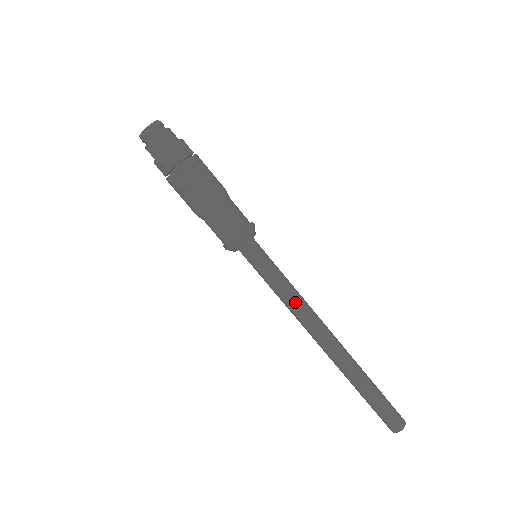
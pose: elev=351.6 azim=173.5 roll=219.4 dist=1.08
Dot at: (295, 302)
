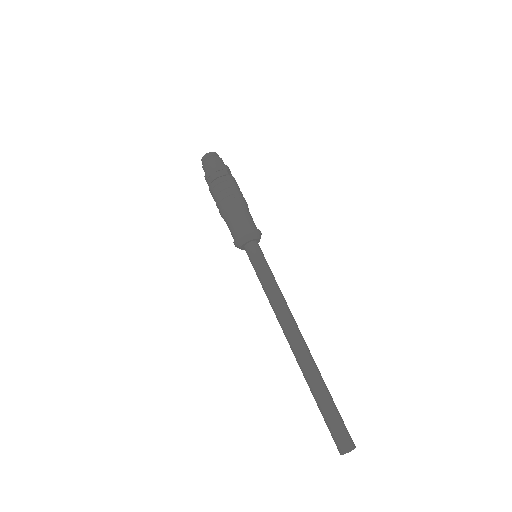
Dot at: (270, 299)
